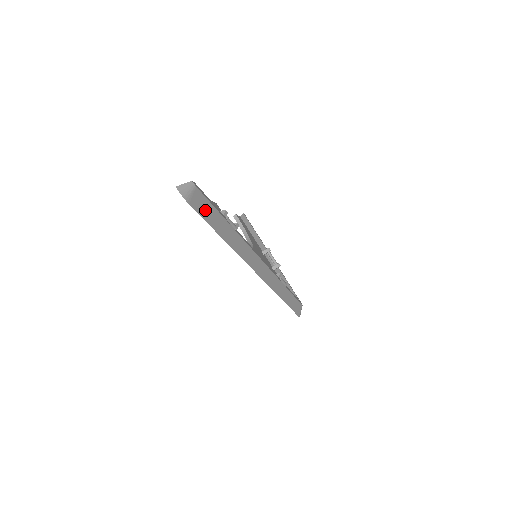
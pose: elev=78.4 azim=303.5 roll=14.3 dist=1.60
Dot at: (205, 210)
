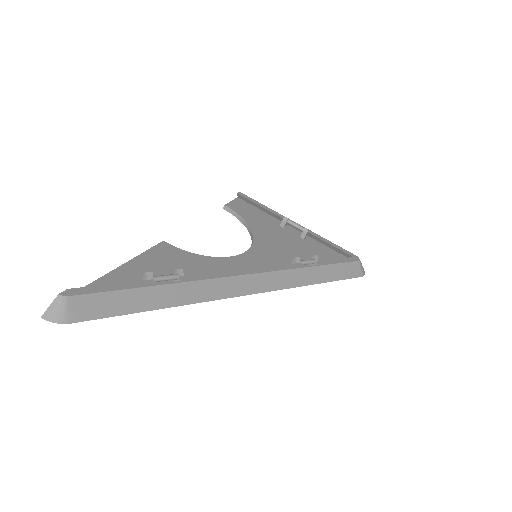
Dot at: (105, 306)
